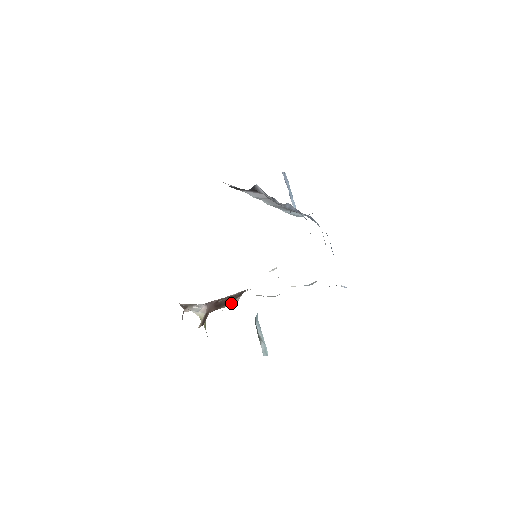
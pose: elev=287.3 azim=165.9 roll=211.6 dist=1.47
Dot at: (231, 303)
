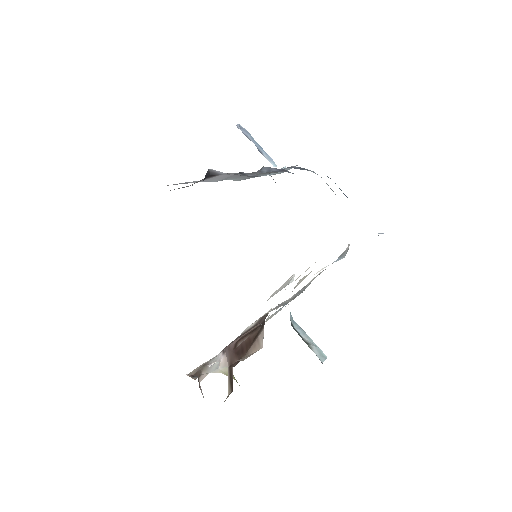
Dot at: (255, 345)
